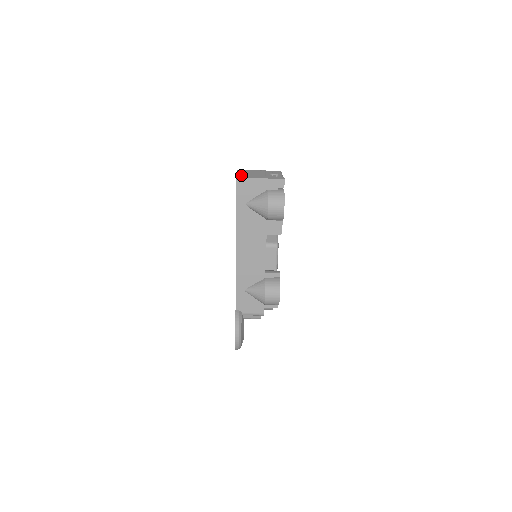
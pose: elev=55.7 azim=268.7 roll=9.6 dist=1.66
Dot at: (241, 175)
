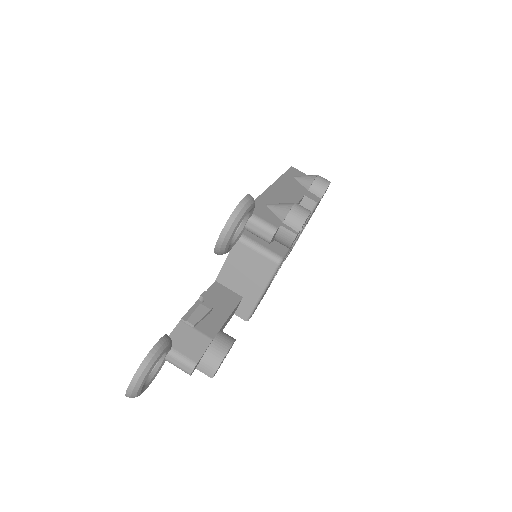
Dot at: occluded
